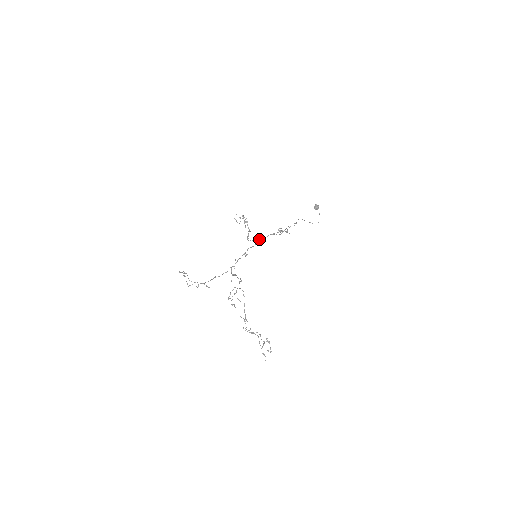
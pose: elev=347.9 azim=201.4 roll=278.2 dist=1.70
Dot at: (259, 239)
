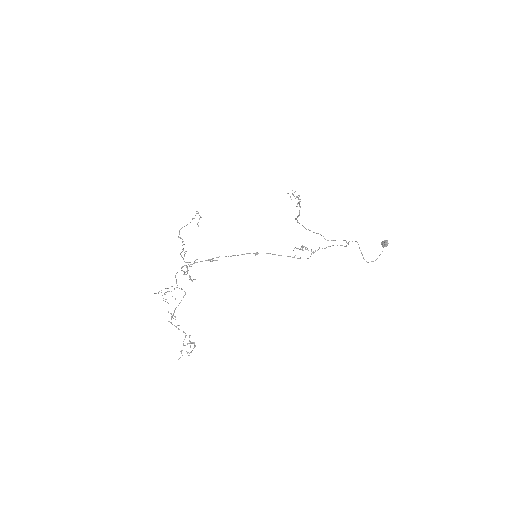
Dot at: occluded
